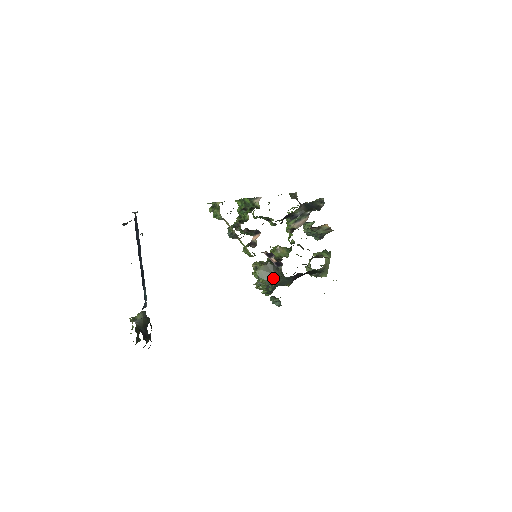
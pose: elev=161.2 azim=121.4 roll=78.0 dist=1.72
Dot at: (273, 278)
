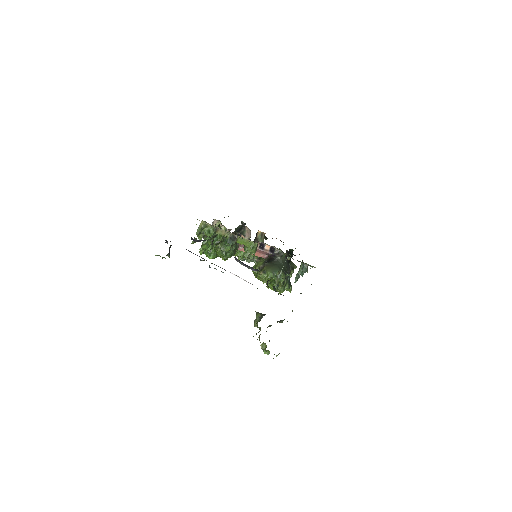
Dot at: (280, 267)
